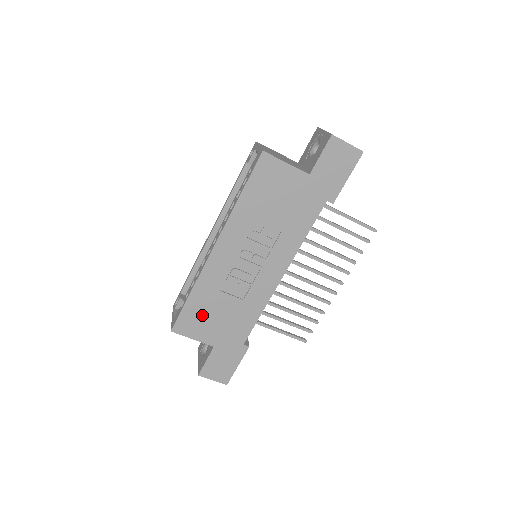
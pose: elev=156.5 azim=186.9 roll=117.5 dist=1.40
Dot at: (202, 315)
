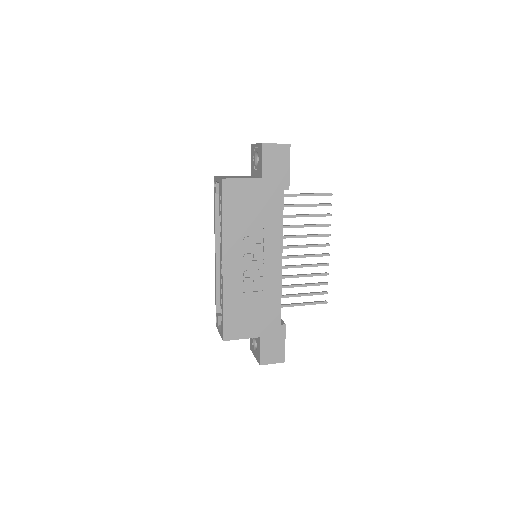
Dot at: (239, 317)
